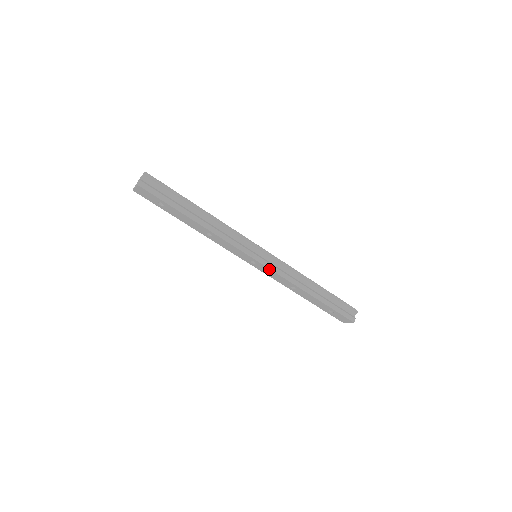
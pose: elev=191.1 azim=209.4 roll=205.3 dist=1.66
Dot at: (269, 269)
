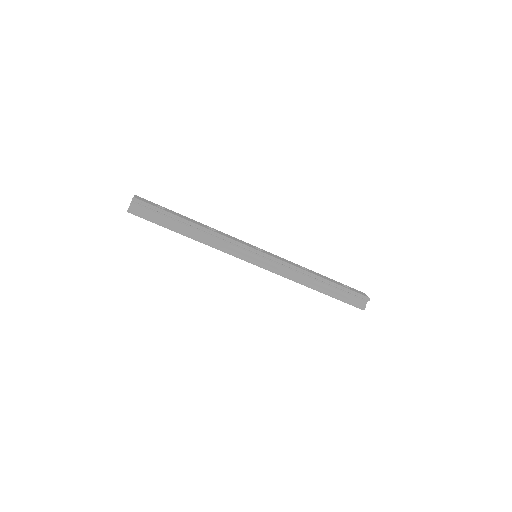
Dot at: (268, 270)
